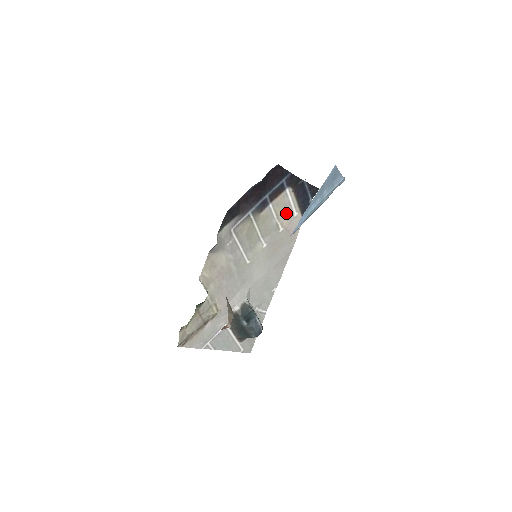
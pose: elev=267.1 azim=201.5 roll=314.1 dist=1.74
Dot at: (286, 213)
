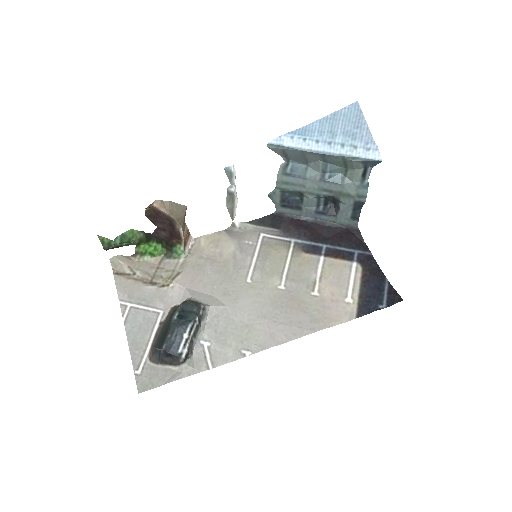
Dot at: (336, 286)
